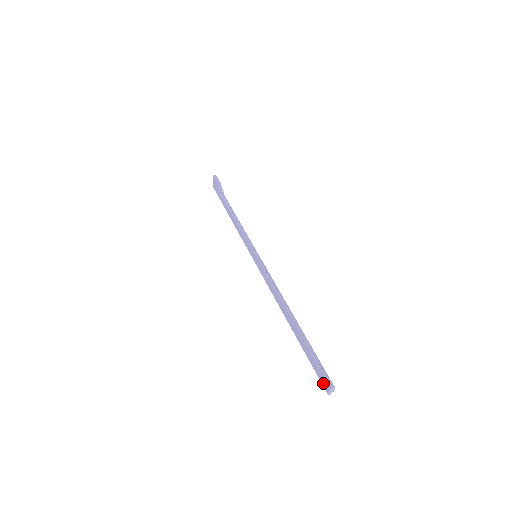
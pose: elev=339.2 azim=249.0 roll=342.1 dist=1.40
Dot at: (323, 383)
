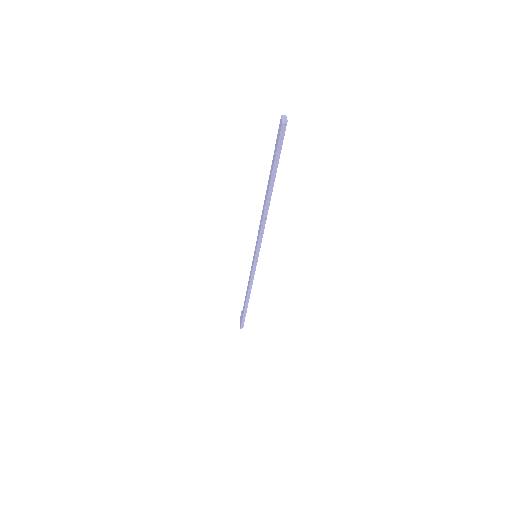
Dot at: (279, 131)
